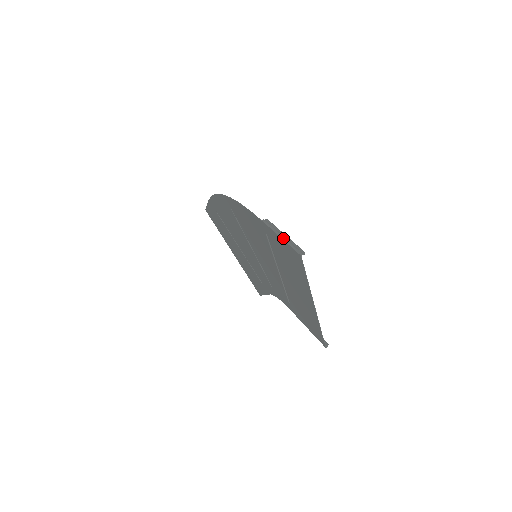
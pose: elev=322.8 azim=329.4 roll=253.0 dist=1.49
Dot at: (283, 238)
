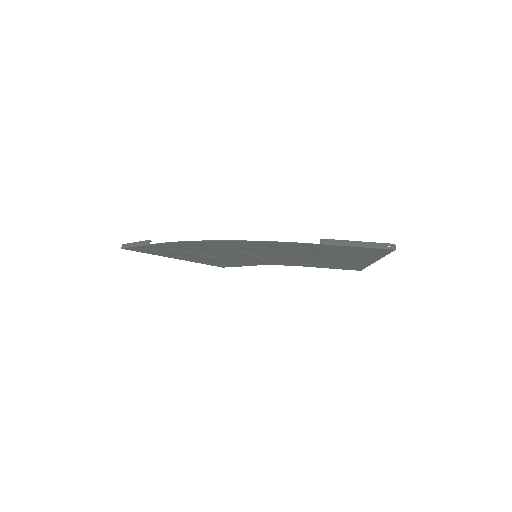
Dot at: (362, 246)
